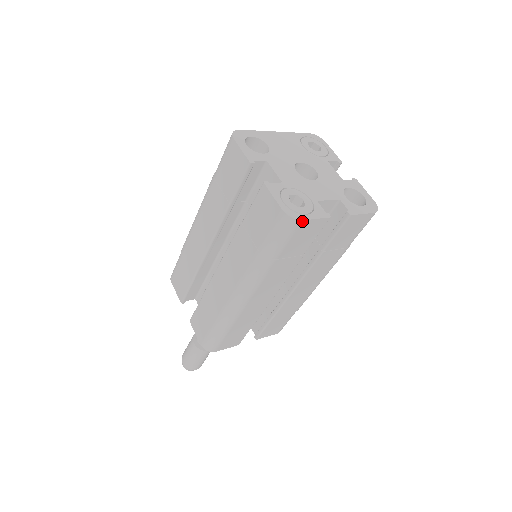
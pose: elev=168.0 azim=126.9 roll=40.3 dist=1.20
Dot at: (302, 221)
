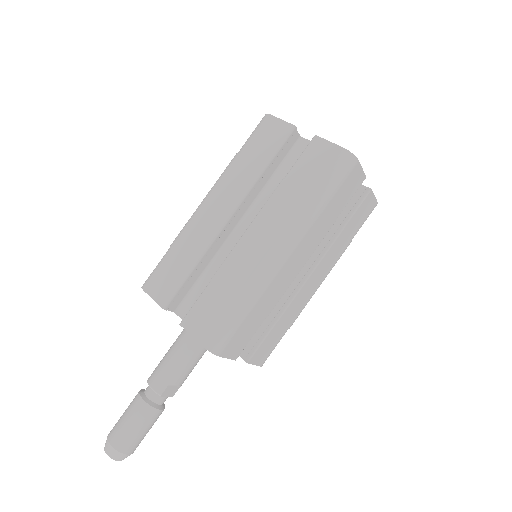
Dot at: (358, 162)
